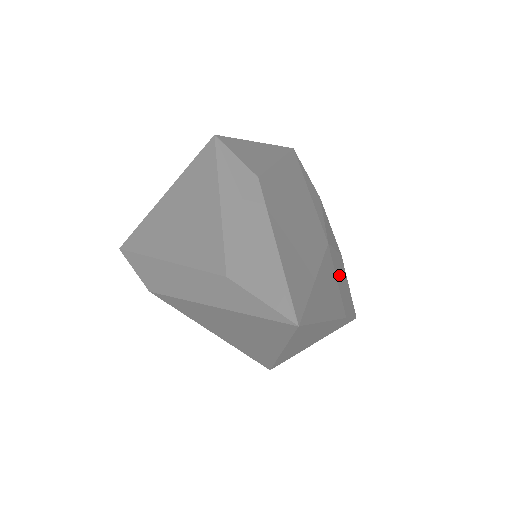
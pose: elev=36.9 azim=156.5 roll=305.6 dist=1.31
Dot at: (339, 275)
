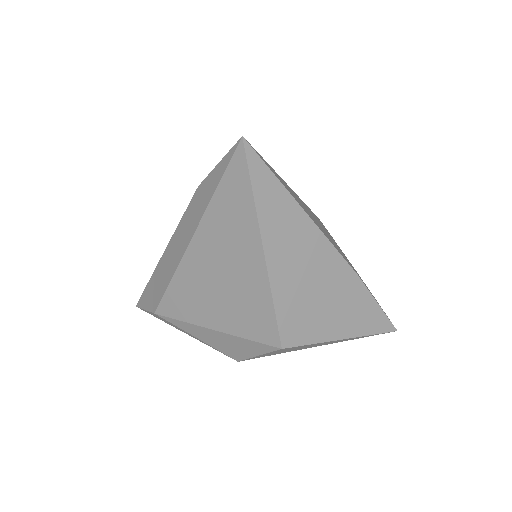
Dot at: occluded
